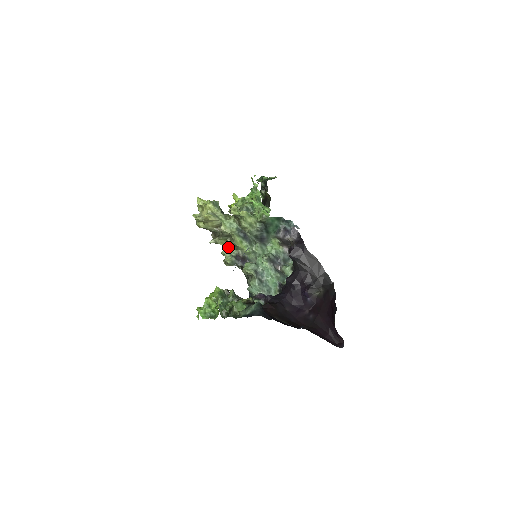
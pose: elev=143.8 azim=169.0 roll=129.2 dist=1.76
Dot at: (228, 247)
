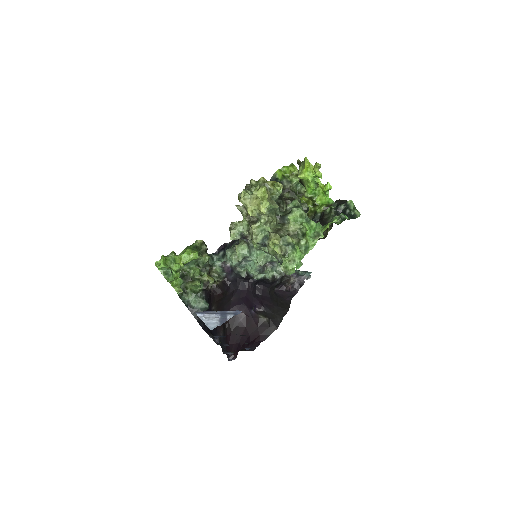
Dot at: (246, 226)
